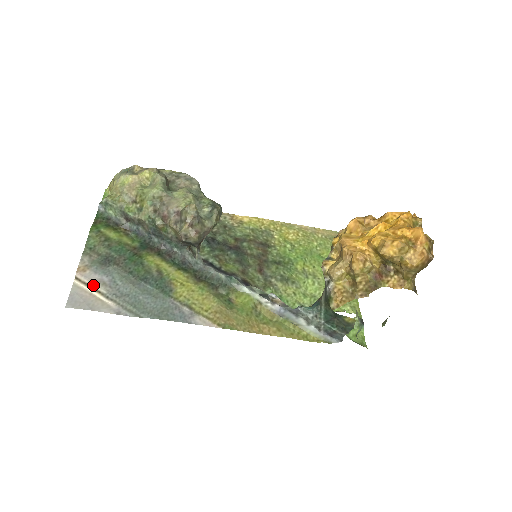
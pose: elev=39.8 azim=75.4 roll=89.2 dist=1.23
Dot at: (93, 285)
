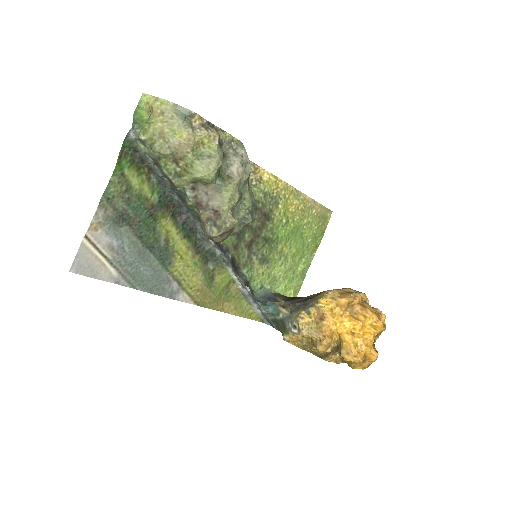
Dot at: (101, 249)
